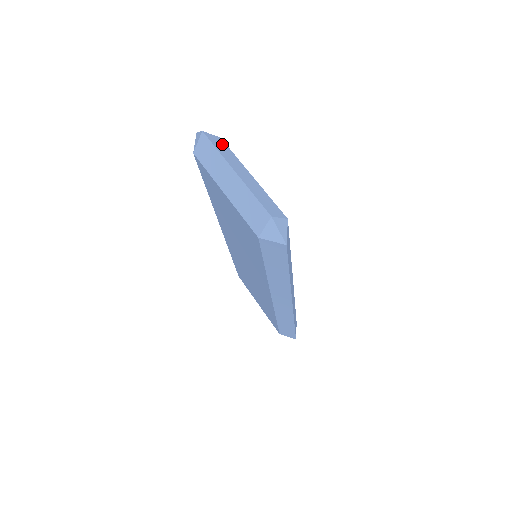
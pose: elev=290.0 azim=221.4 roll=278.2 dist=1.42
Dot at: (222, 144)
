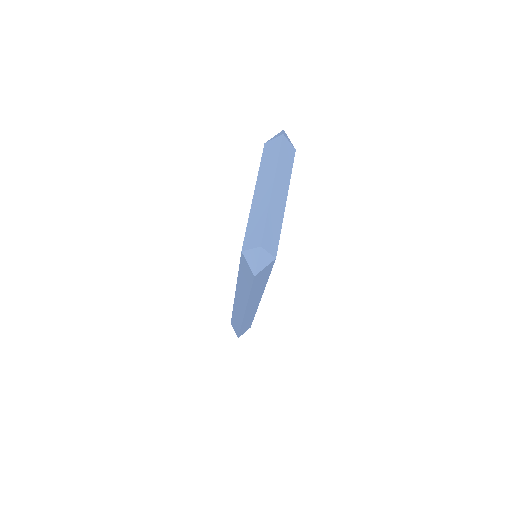
Dot at: (290, 157)
